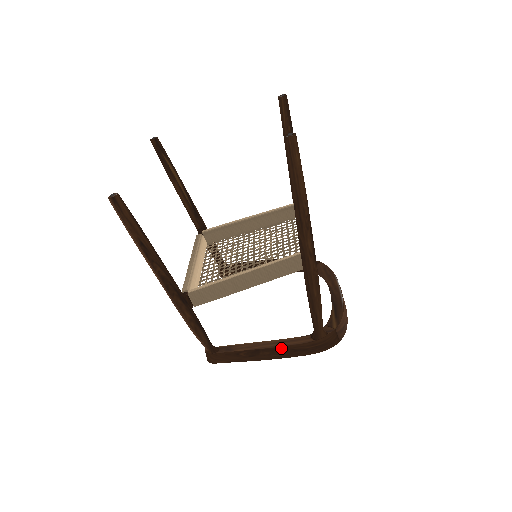
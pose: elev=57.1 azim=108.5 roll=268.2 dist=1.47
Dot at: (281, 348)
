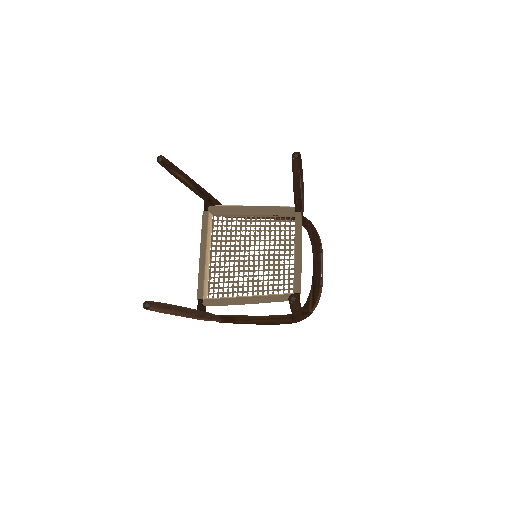
Dot at: occluded
